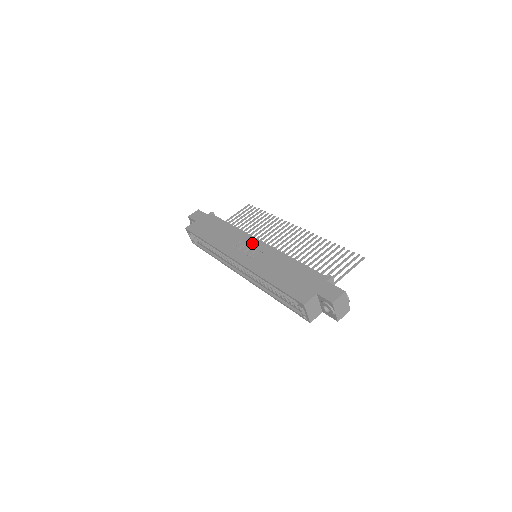
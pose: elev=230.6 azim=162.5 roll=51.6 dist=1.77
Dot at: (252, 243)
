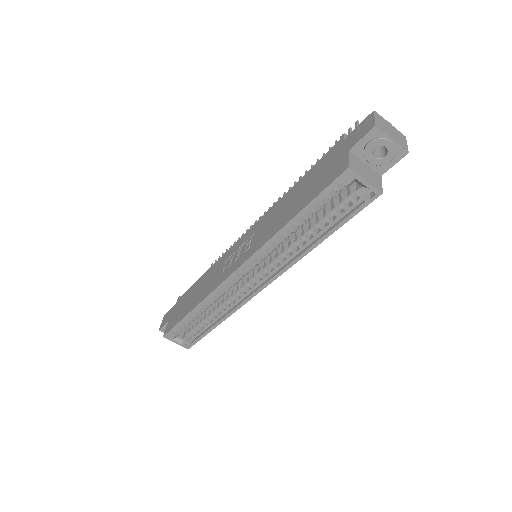
Dot at: (237, 246)
